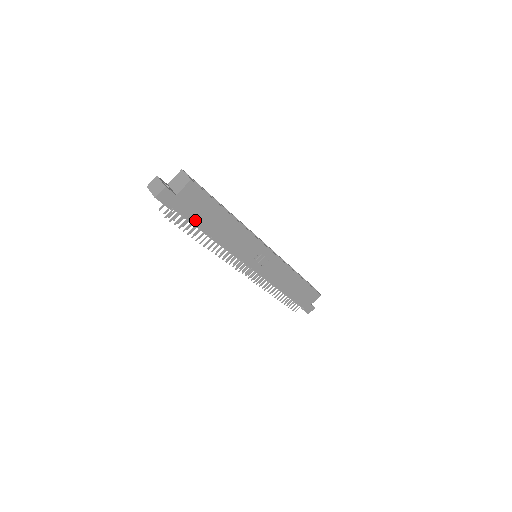
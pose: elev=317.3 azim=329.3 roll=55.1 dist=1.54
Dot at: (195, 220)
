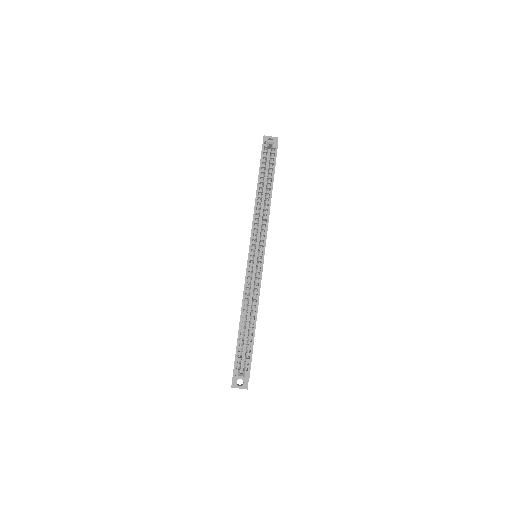
Dot at: occluded
